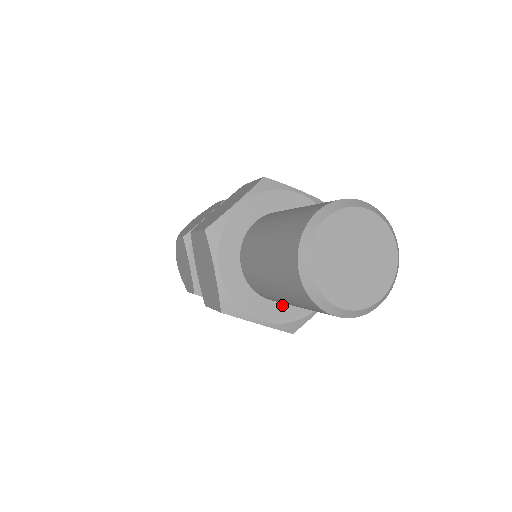
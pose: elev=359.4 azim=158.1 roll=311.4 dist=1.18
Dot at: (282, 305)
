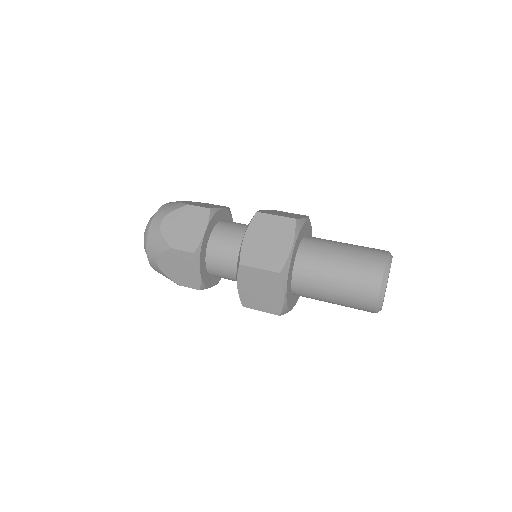
Dot at: occluded
